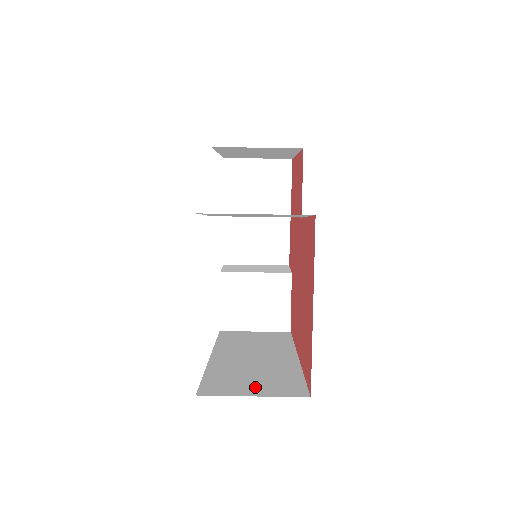
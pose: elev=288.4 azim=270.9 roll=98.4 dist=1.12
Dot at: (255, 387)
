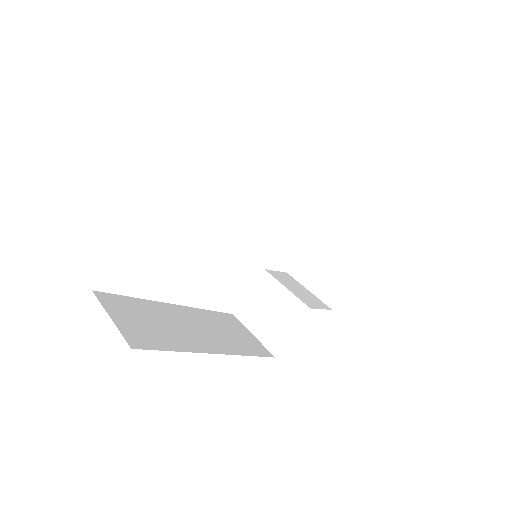
Dot at: (129, 320)
